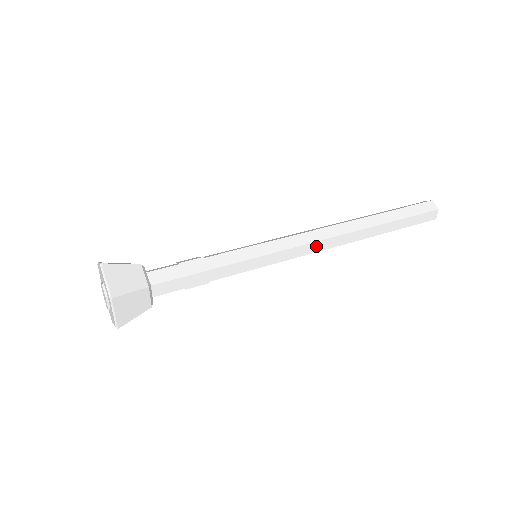
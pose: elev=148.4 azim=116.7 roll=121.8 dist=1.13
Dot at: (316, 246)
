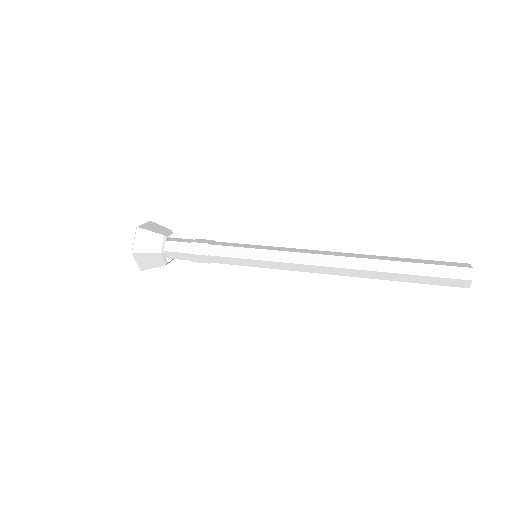
Dot at: (309, 258)
